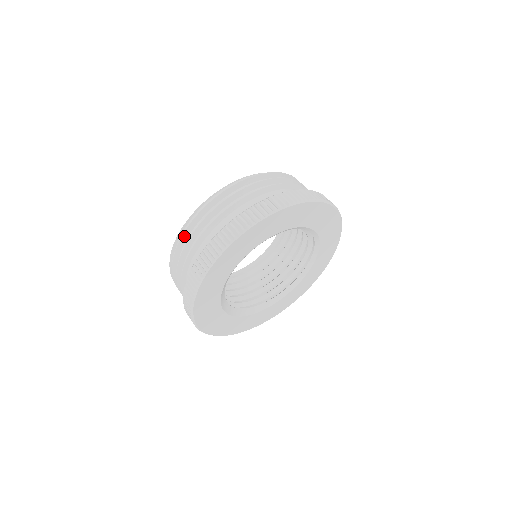
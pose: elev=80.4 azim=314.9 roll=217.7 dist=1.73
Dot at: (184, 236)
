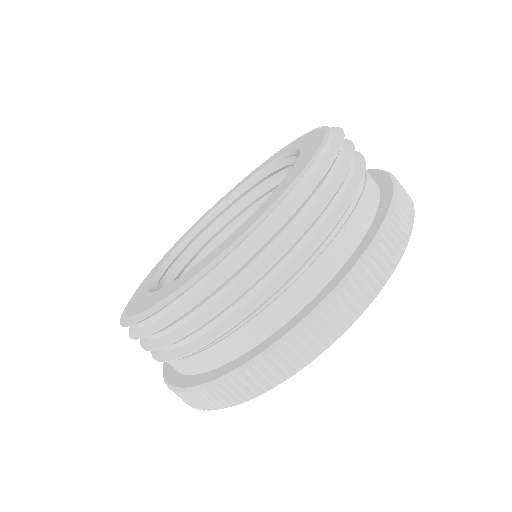
Dot at: (173, 322)
